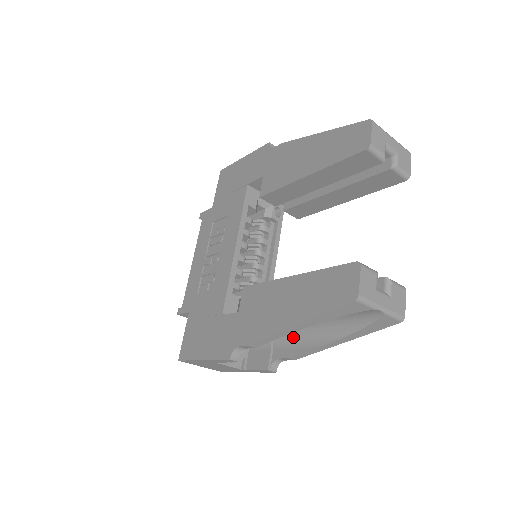
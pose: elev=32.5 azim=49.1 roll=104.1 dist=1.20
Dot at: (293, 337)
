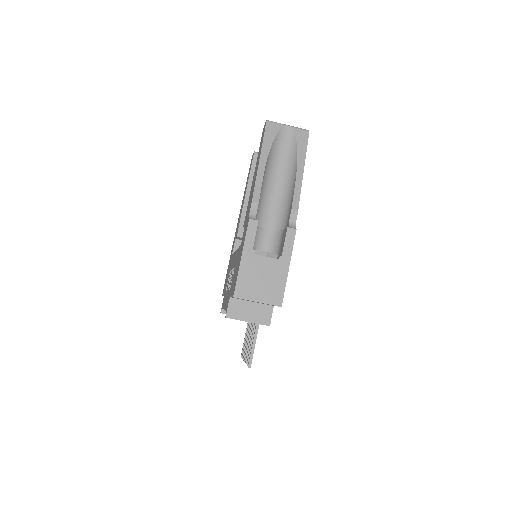
Dot at: (286, 208)
